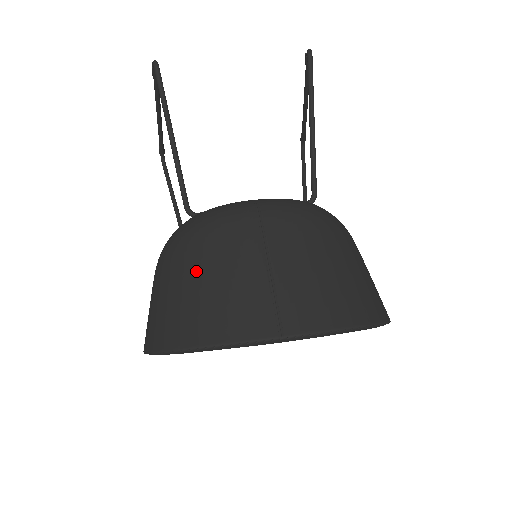
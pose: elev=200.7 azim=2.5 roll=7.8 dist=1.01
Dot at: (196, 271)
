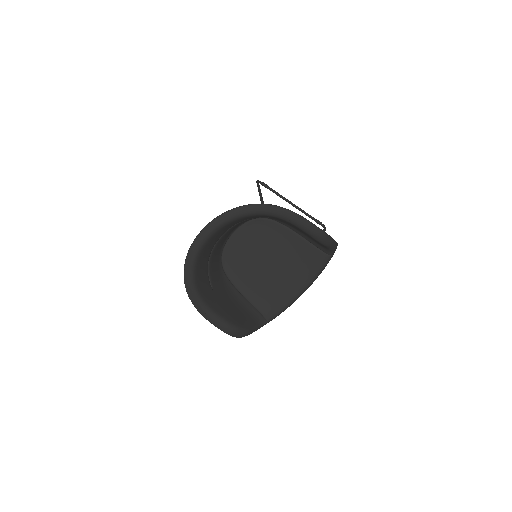
Dot at: occluded
